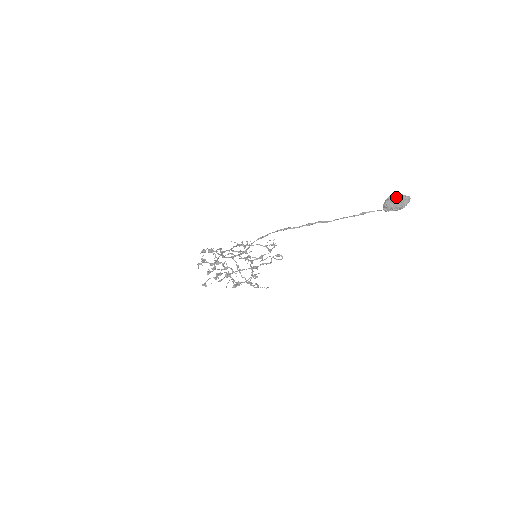
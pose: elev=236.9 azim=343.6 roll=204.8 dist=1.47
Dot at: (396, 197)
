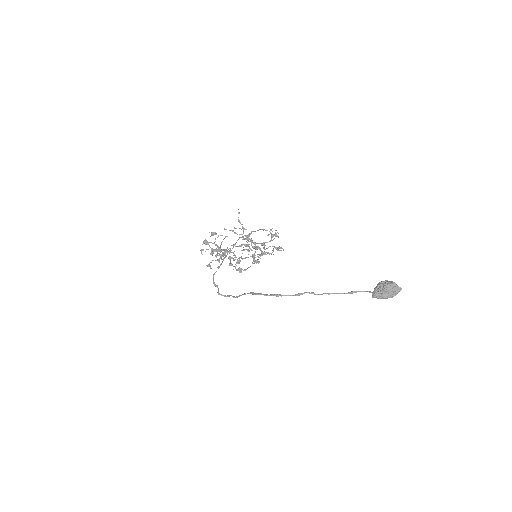
Dot at: (386, 290)
